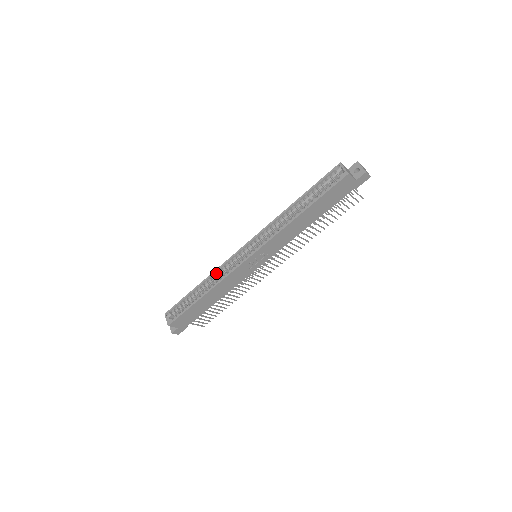
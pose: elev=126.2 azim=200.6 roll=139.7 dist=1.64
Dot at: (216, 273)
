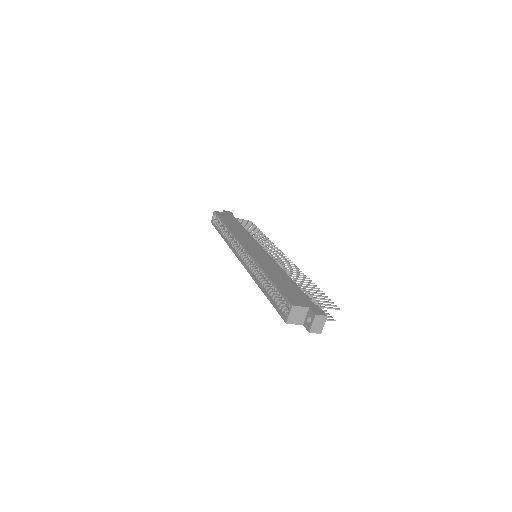
Dot at: (232, 234)
